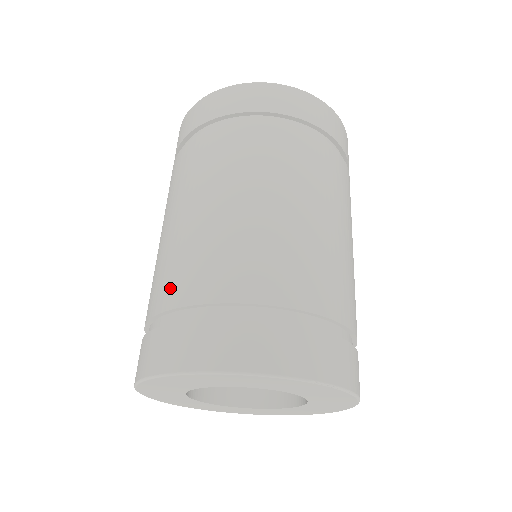
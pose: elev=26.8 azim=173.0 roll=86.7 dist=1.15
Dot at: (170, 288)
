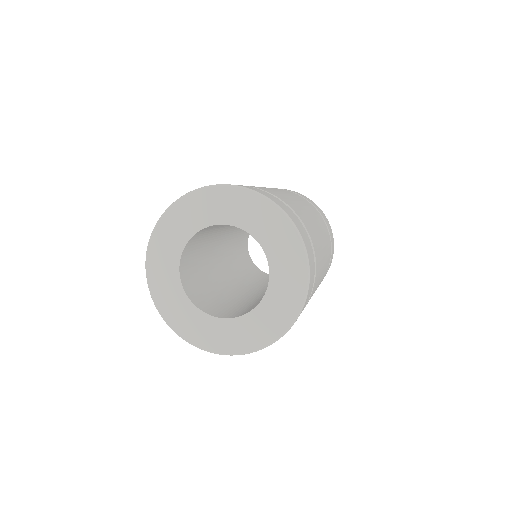
Dot at: occluded
